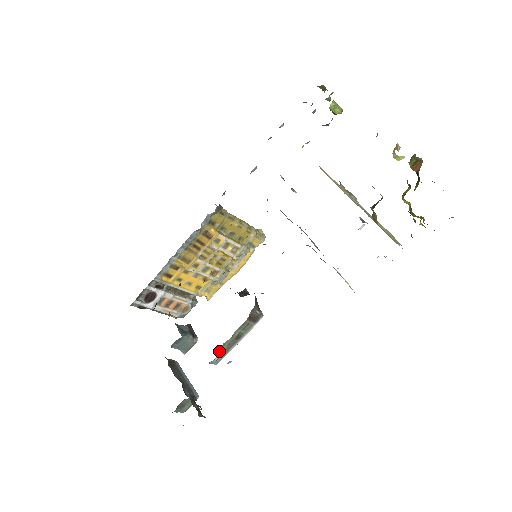
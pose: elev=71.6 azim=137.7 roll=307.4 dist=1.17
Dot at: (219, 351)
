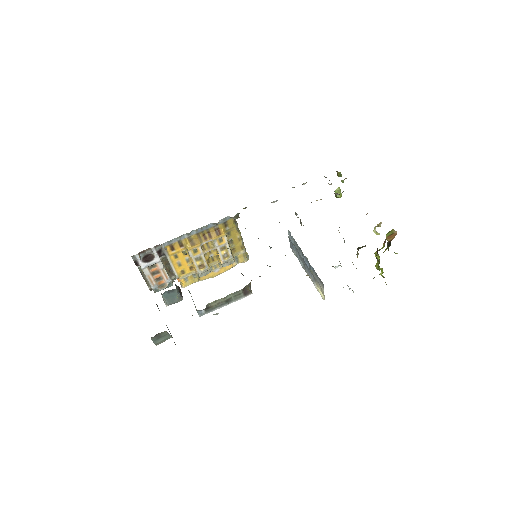
Dot at: (209, 305)
